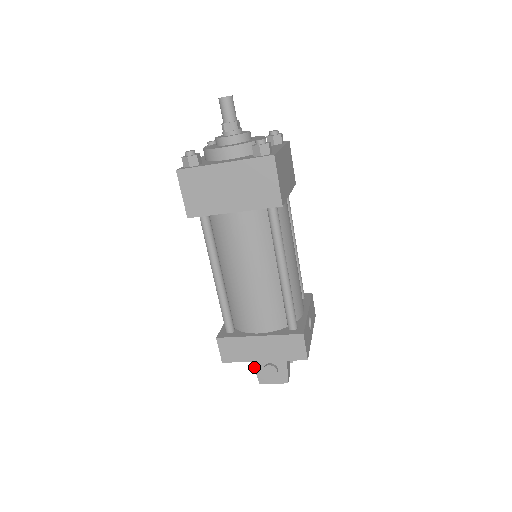
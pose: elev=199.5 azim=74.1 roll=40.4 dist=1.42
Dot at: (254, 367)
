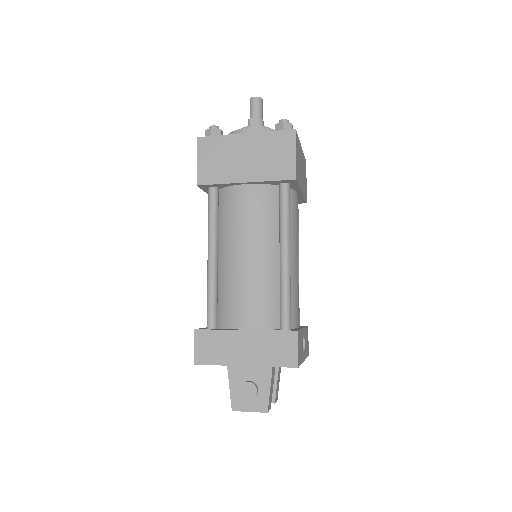
Dot at: (230, 385)
